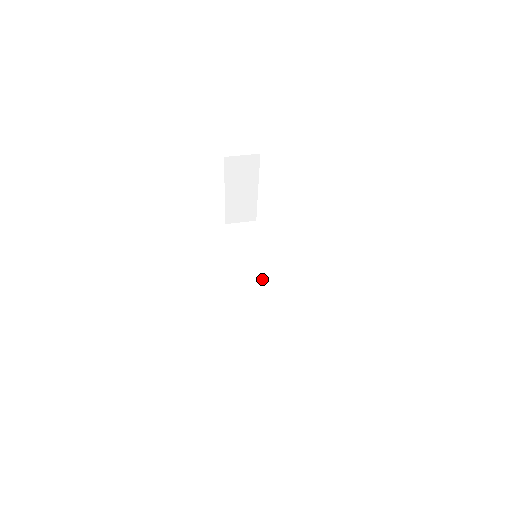
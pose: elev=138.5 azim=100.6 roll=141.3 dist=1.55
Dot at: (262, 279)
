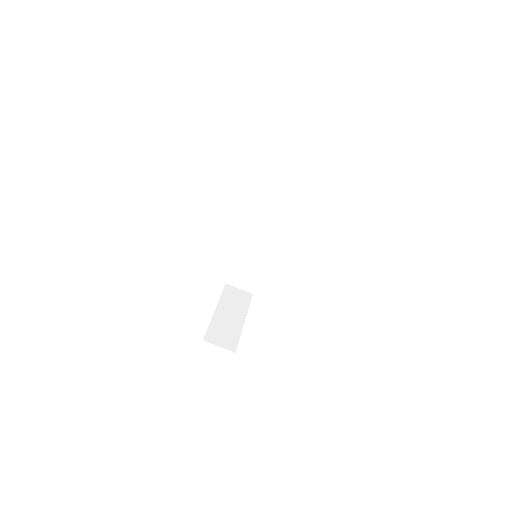
Dot at: (273, 232)
